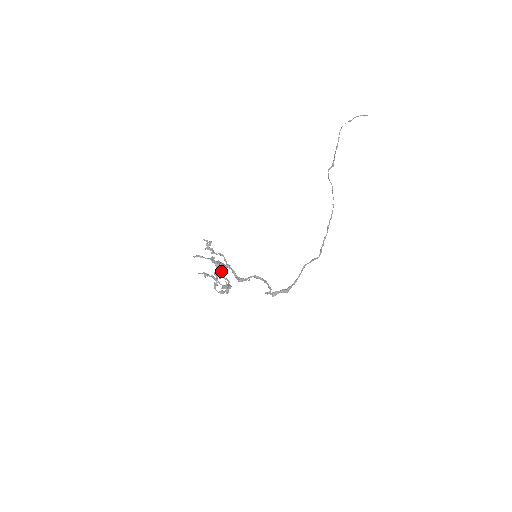
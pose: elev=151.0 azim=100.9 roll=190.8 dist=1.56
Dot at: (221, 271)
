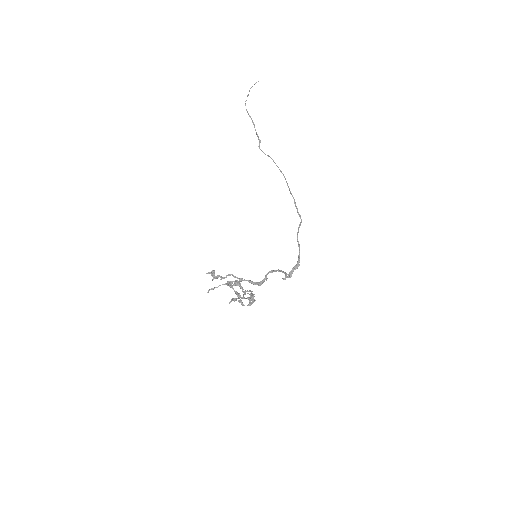
Dot at: (241, 288)
